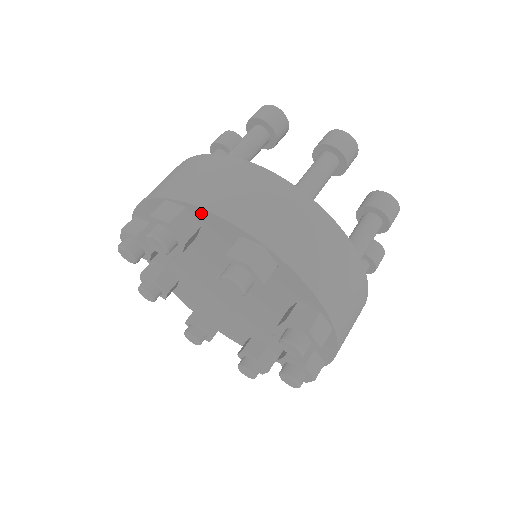
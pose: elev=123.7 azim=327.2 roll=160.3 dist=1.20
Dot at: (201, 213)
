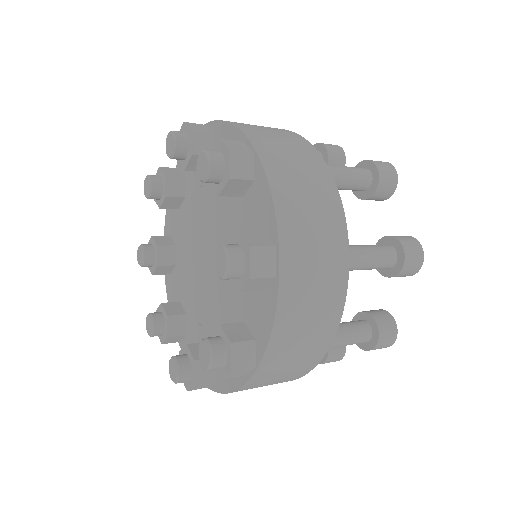
Dot at: occluded
